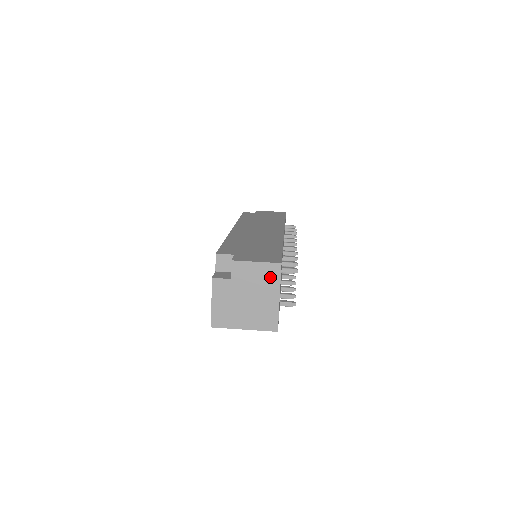
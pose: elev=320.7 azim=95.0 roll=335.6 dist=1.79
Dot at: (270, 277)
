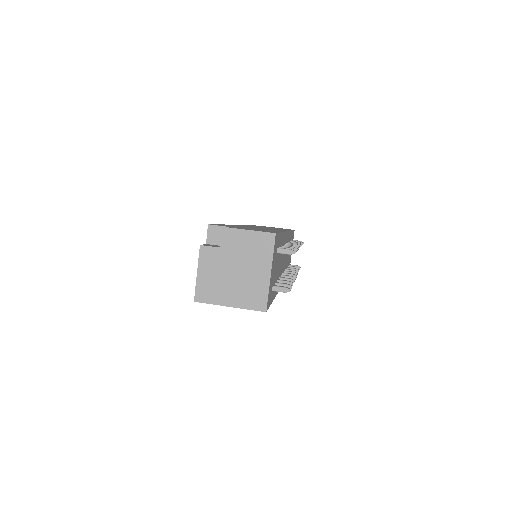
Dot at: (262, 248)
